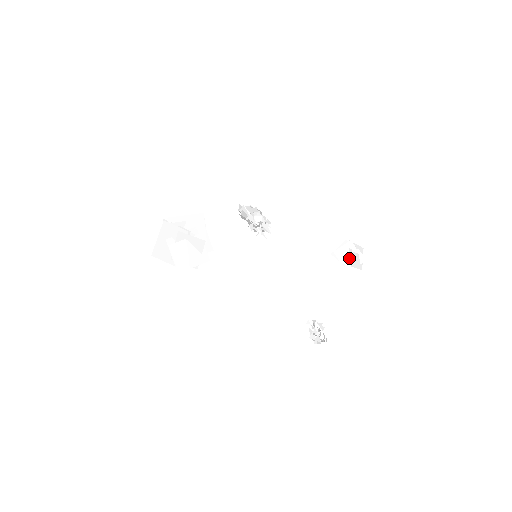
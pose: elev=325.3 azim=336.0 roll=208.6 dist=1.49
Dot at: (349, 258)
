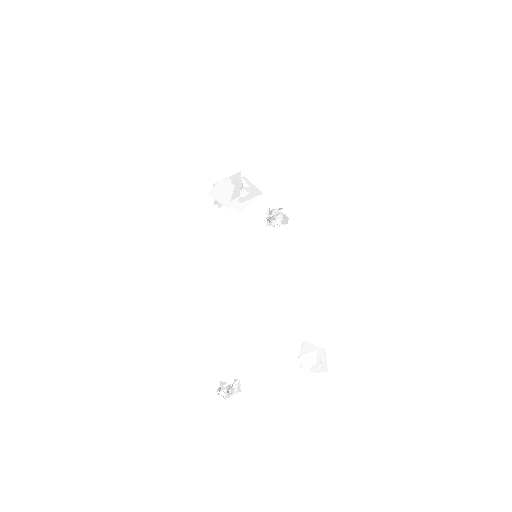
Dot at: (308, 355)
